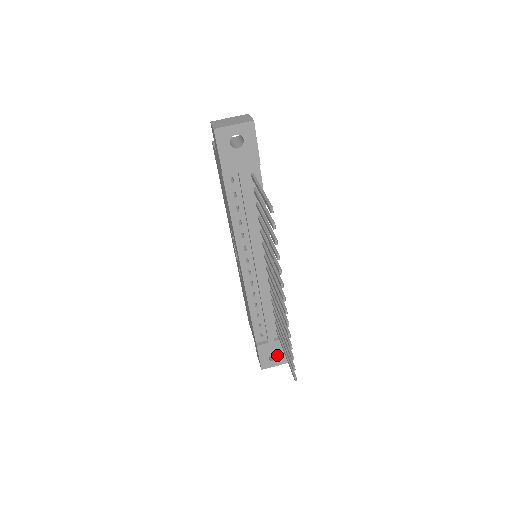
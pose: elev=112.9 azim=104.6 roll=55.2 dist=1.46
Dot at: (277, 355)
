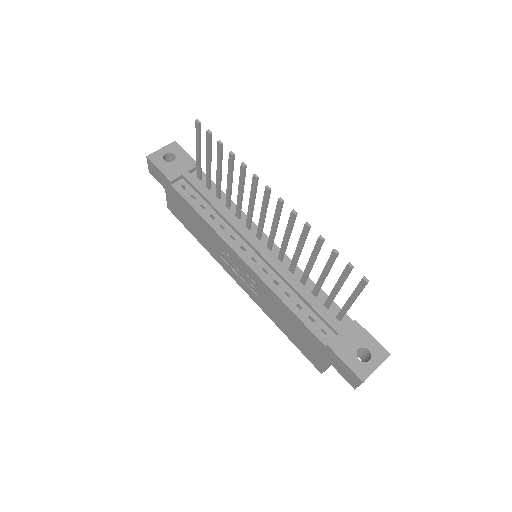
Dot at: (368, 356)
